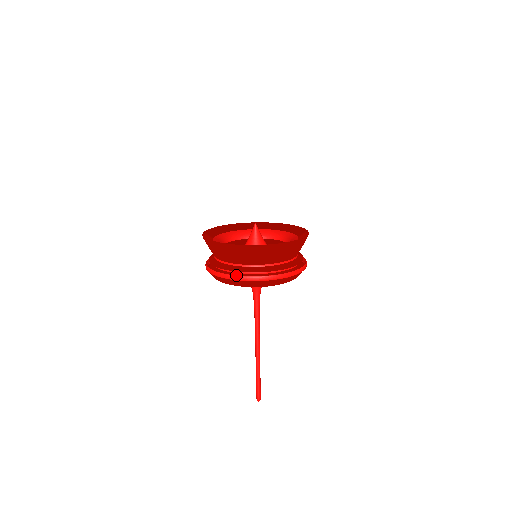
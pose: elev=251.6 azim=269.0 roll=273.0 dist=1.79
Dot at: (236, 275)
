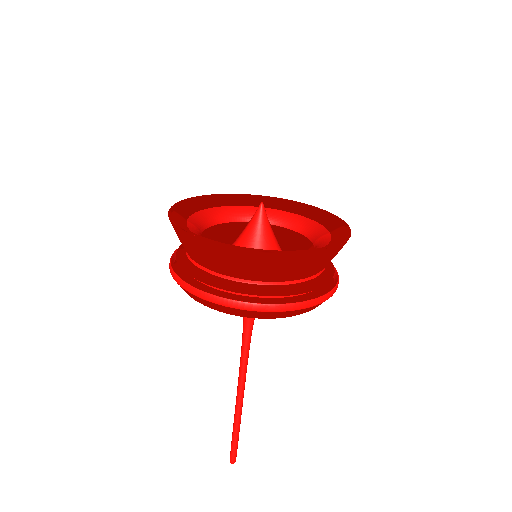
Dot at: occluded
